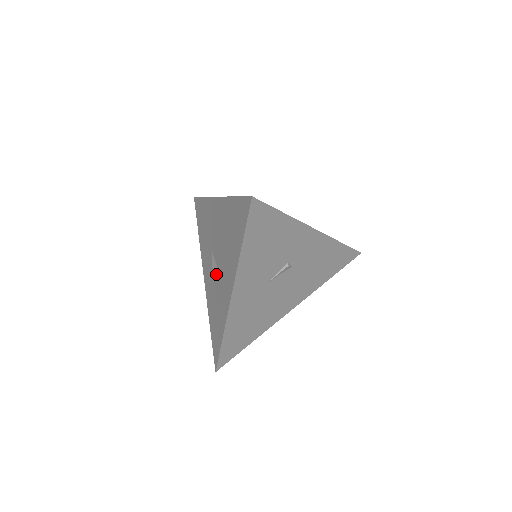
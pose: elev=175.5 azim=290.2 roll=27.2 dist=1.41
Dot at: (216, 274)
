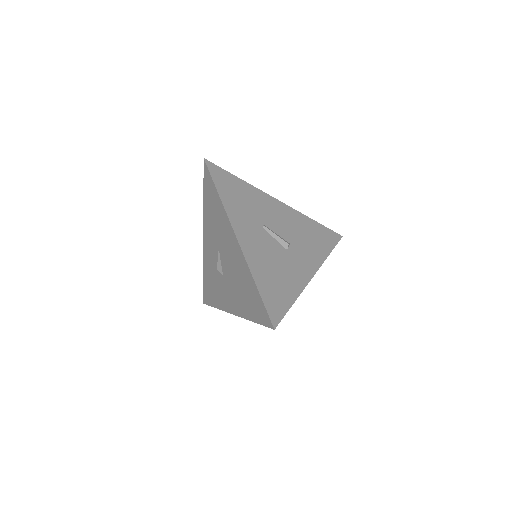
Dot at: (220, 271)
